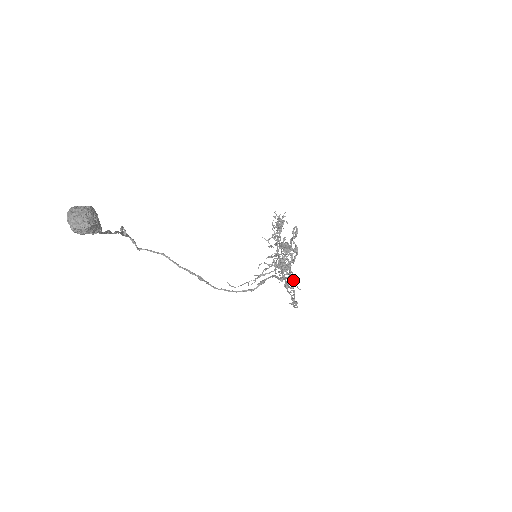
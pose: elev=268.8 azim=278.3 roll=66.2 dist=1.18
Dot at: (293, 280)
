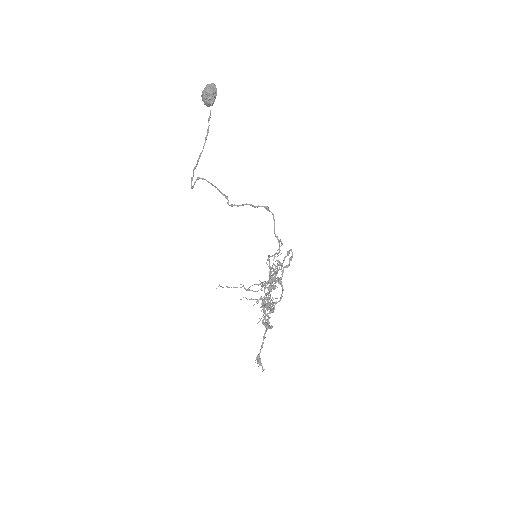
Dot at: (273, 299)
